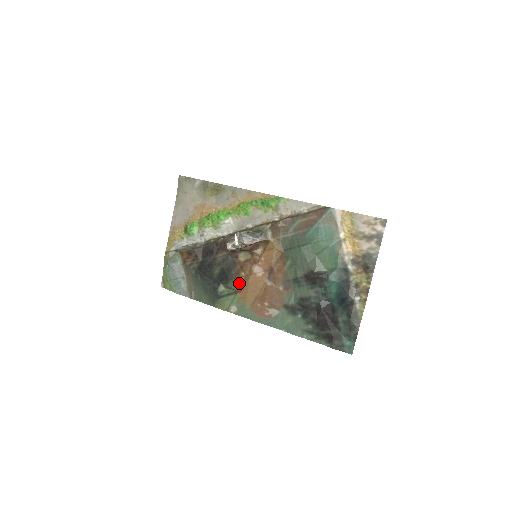
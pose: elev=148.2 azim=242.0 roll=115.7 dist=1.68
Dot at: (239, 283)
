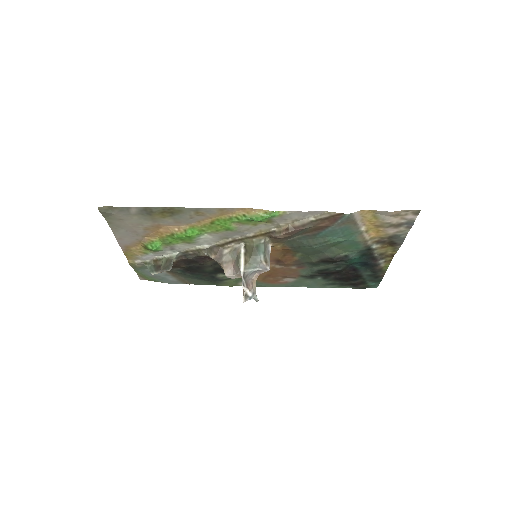
Dot at: occluded
